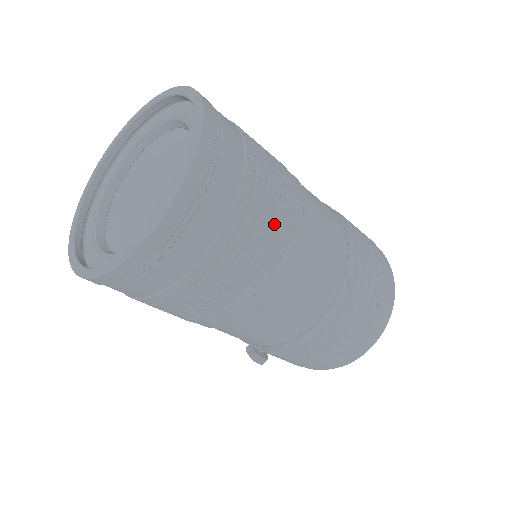
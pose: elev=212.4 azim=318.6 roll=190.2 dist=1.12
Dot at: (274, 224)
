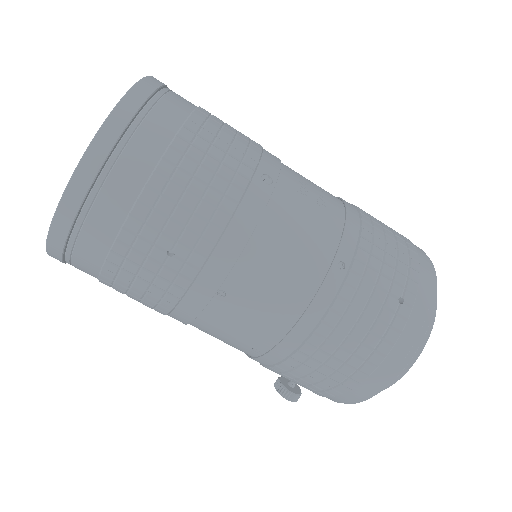
Dot at: (217, 182)
